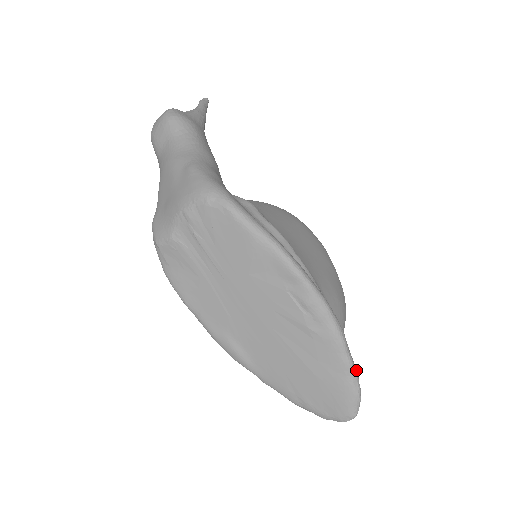
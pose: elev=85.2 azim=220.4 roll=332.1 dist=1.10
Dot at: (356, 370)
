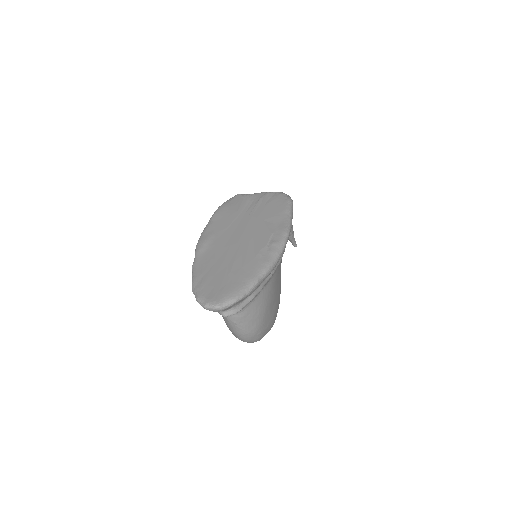
Dot at: (253, 290)
